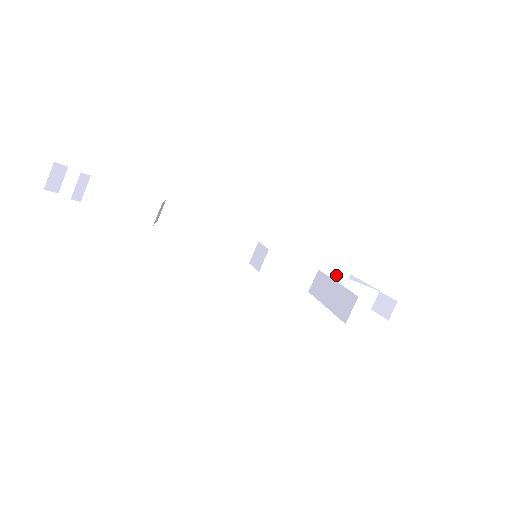
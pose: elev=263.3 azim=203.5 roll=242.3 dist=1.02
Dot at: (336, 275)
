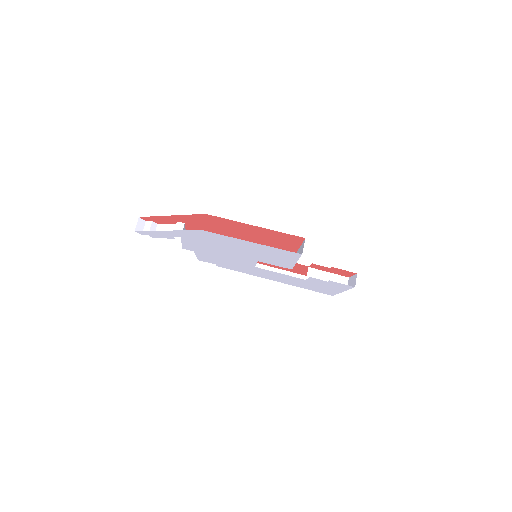
Dot at: (314, 269)
